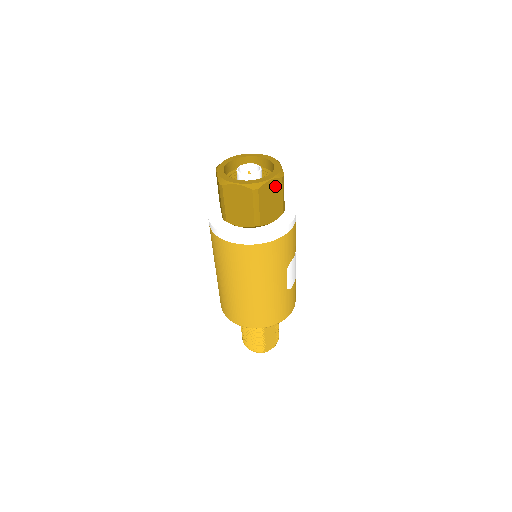
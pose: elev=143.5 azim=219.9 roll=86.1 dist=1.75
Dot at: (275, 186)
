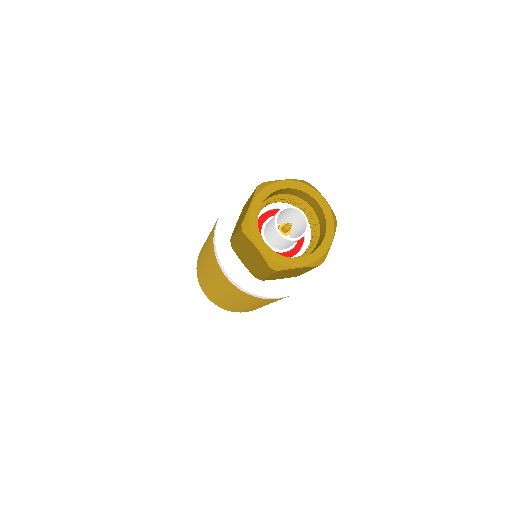
Dot at: (303, 269)
